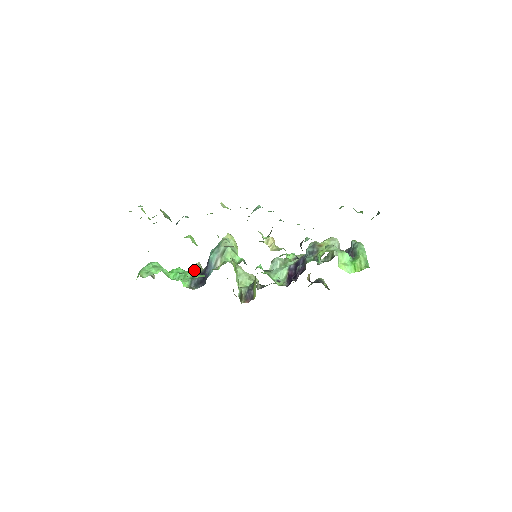
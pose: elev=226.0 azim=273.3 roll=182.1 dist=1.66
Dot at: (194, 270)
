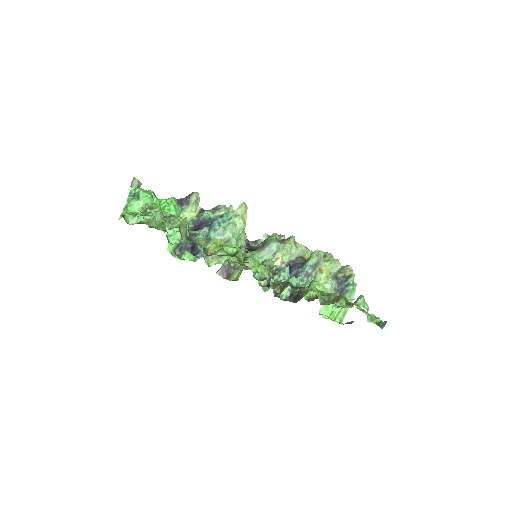
Dot at: (187, 226)
